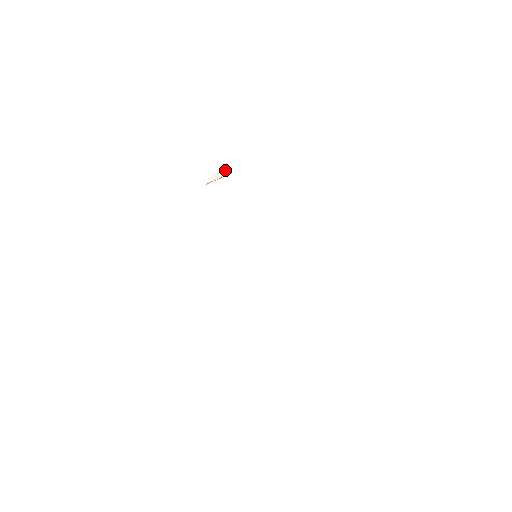
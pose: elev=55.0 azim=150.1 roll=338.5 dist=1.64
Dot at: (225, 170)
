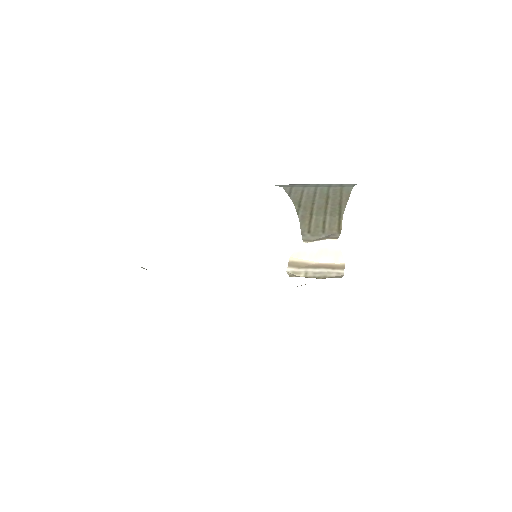
Dot at: (328, 245)
